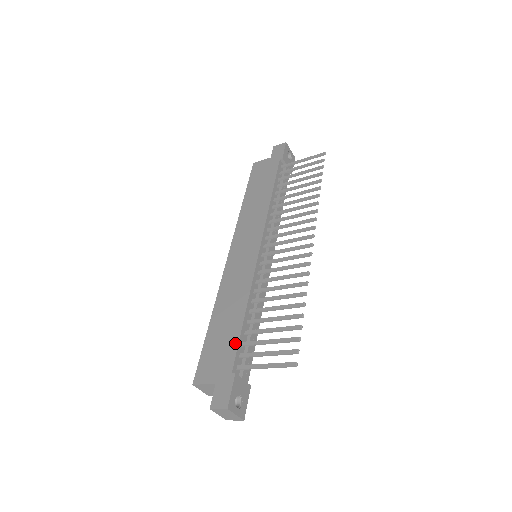
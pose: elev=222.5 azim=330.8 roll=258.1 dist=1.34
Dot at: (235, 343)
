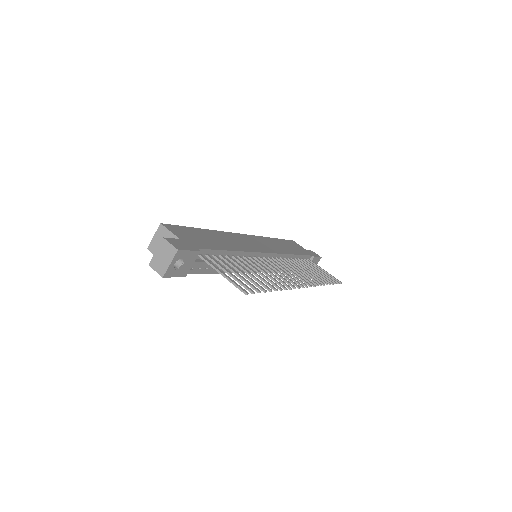
Dot at: (213, 247)
